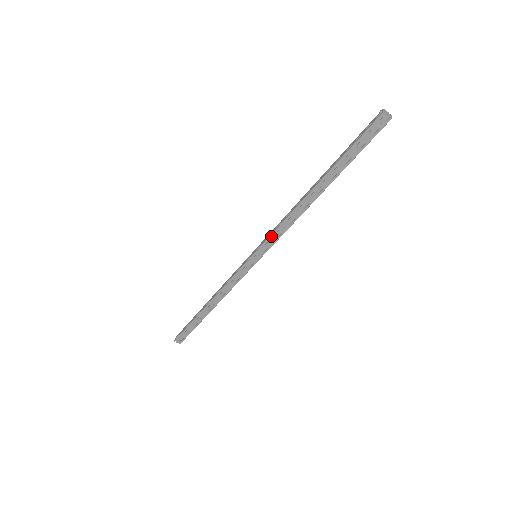
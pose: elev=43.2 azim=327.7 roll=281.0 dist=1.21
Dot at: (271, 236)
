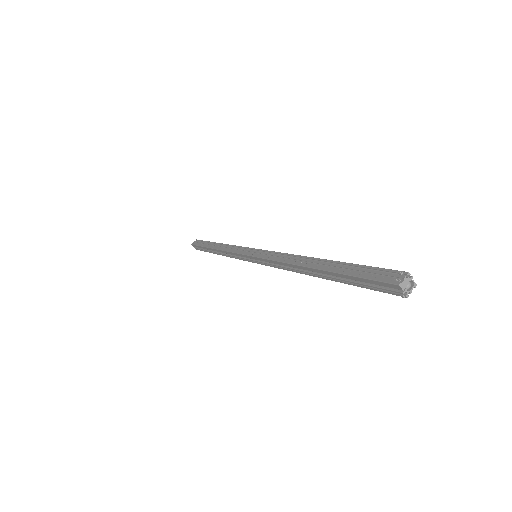
Dot at: (274, 267)
